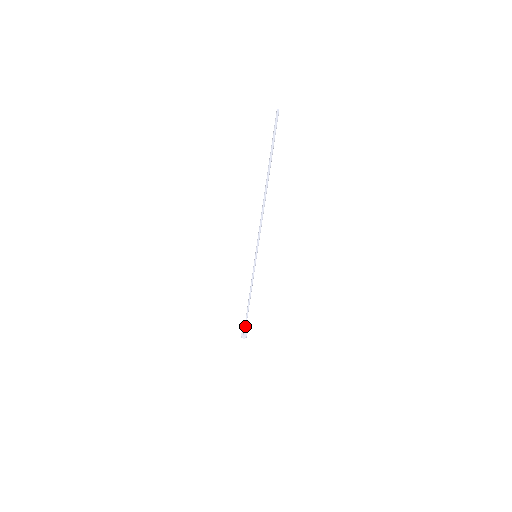
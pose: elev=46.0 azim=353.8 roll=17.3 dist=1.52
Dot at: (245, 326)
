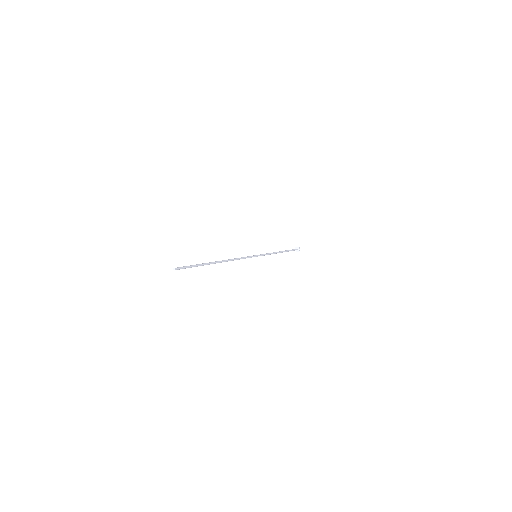
Dot at: (292, 250)
